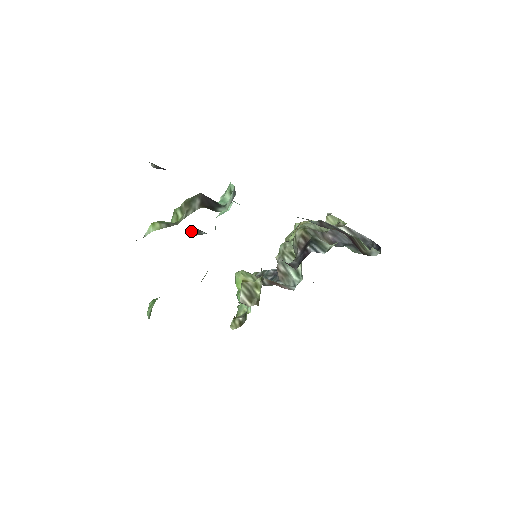
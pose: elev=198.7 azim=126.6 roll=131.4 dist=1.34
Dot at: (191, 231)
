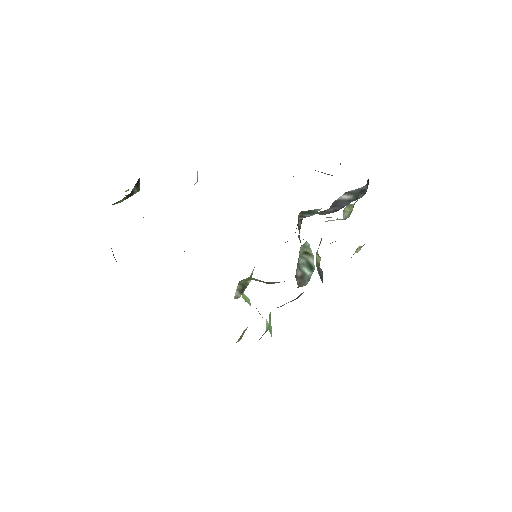
Dot at: occluded
